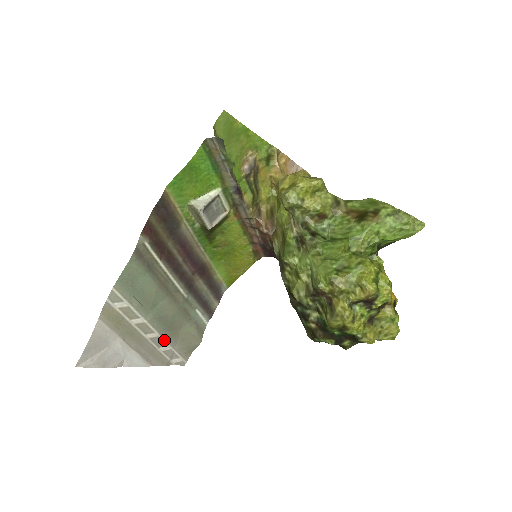
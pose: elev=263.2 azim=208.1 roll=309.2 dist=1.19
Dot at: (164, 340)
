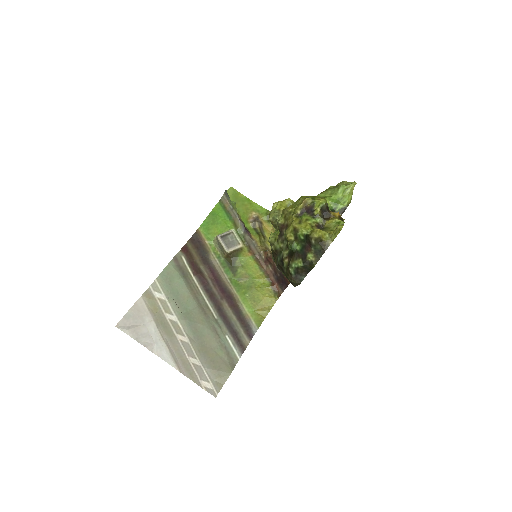
Dot at: (194, 351)
